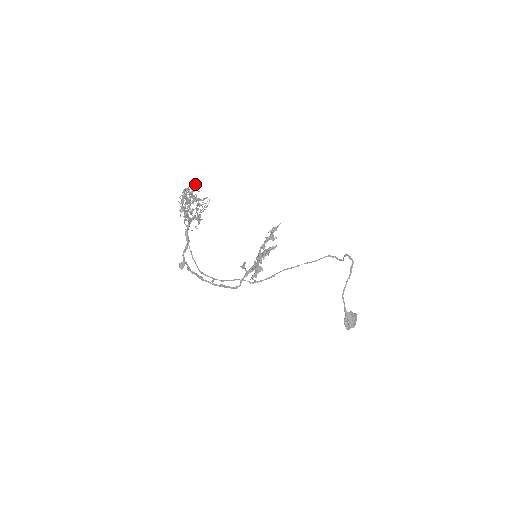
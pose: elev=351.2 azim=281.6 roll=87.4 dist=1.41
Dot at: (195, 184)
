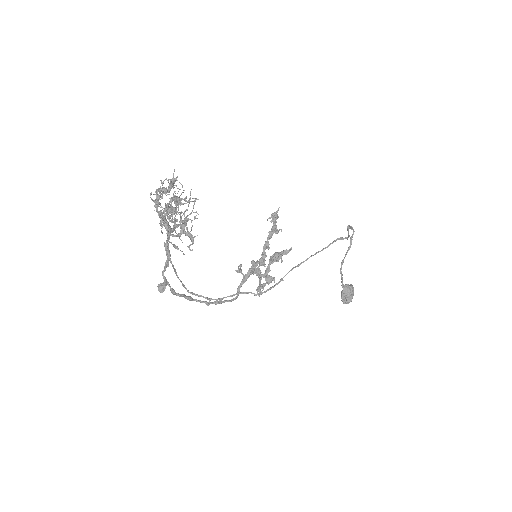
Dot at: (175, 179)
